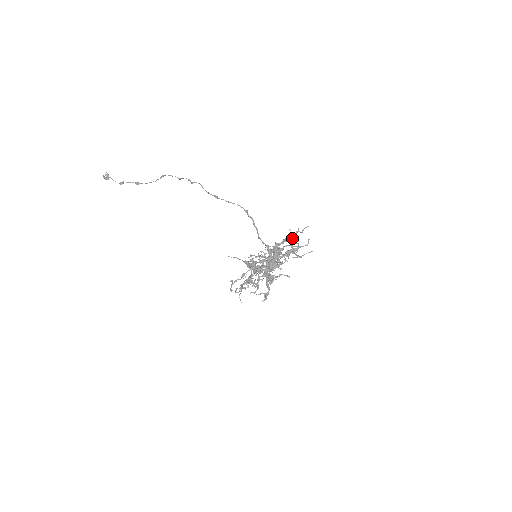
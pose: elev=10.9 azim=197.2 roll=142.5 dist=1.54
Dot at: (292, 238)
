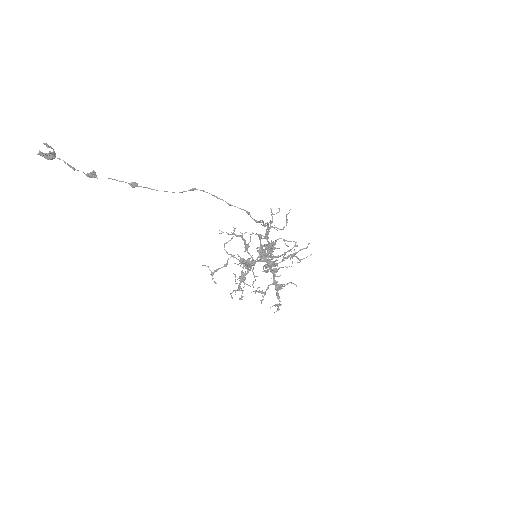
Dot at: (283, 229)
